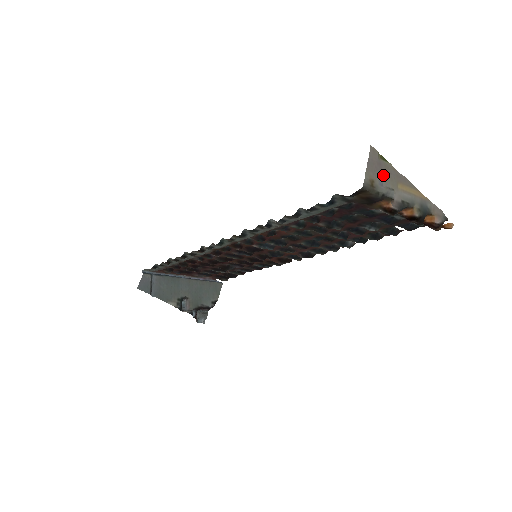
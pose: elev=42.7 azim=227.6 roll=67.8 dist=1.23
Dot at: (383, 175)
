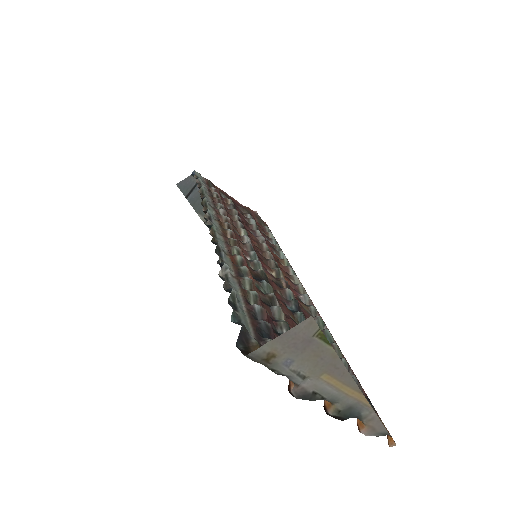
Dot at: (303, 355)
